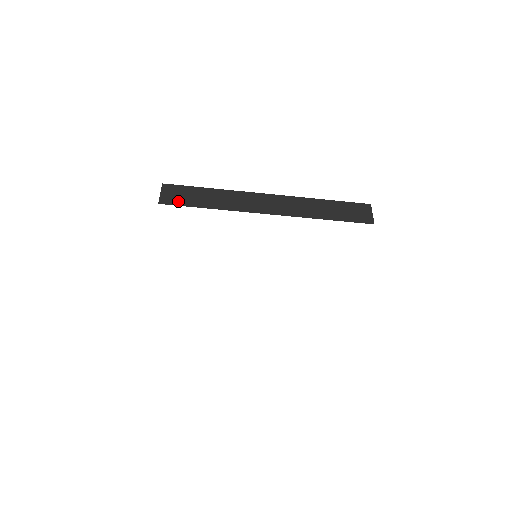
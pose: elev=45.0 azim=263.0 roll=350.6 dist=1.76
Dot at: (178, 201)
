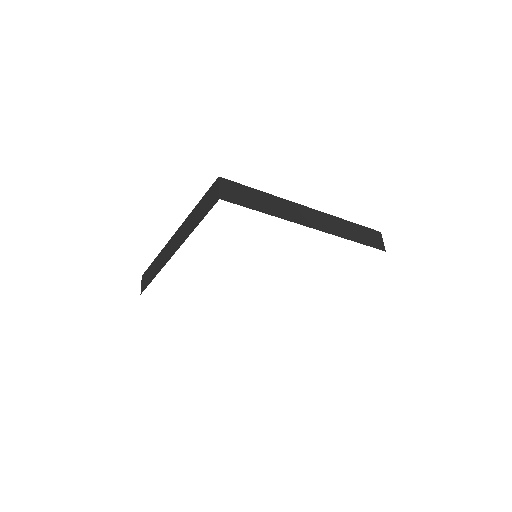
Dot at: (237, 200)
